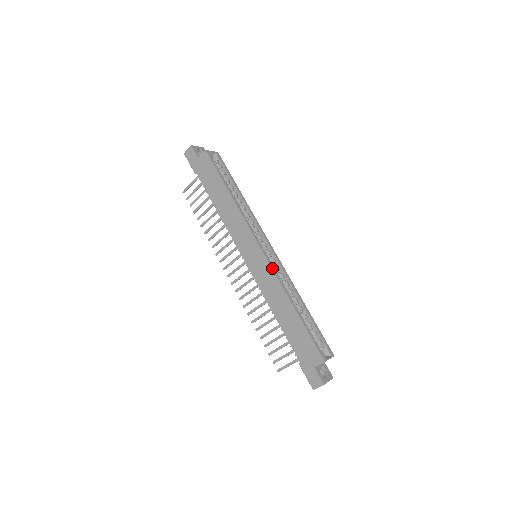
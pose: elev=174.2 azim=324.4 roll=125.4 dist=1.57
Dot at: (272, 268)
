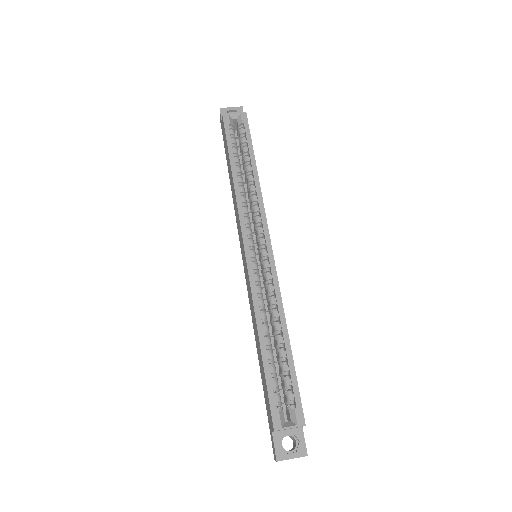
Dot at: (249, 278)
